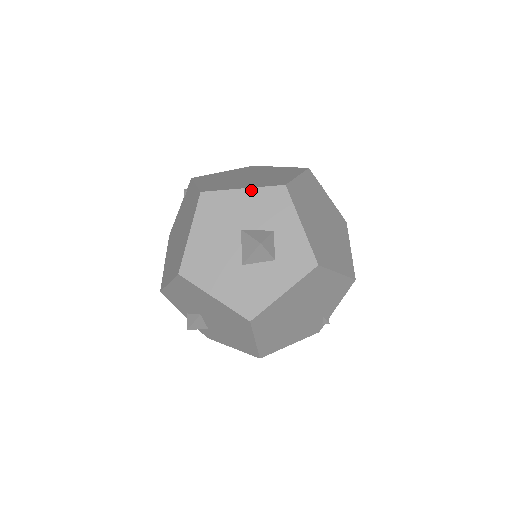
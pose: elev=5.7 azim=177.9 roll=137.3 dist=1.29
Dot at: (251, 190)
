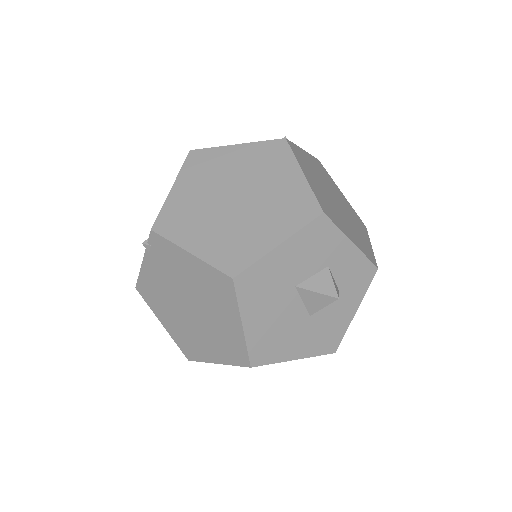
Dot at: (289, 241)
